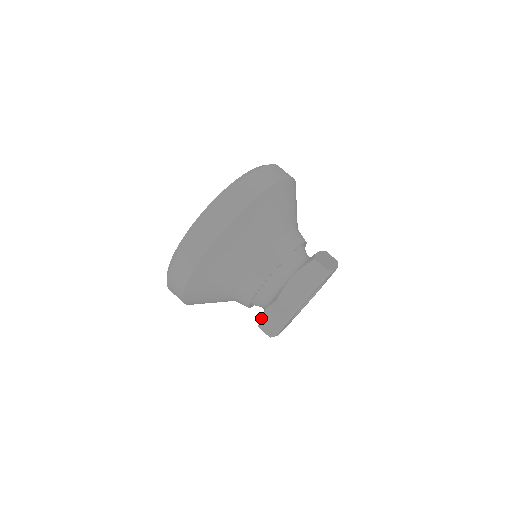
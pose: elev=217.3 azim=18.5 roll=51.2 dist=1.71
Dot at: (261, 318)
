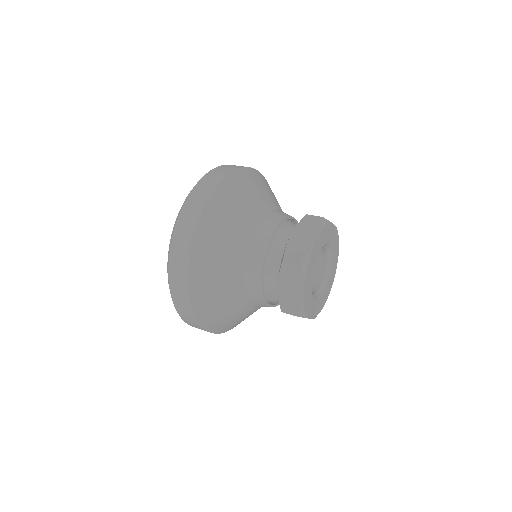
Dot at: (279, 296)
